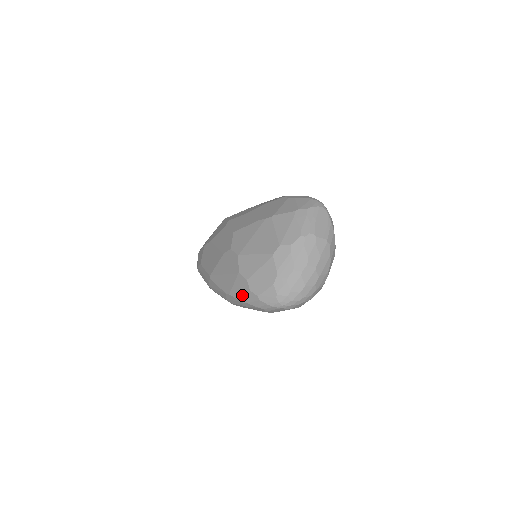
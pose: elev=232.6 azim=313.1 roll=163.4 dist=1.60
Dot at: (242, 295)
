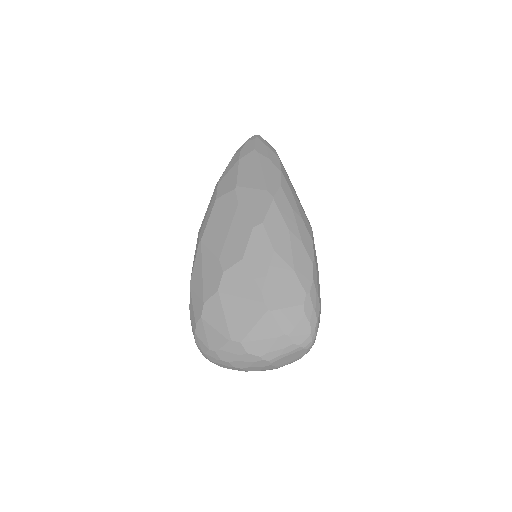
Dot at: (192, 310)
